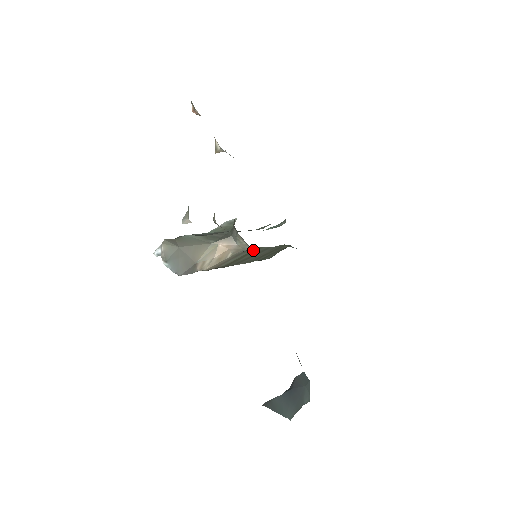
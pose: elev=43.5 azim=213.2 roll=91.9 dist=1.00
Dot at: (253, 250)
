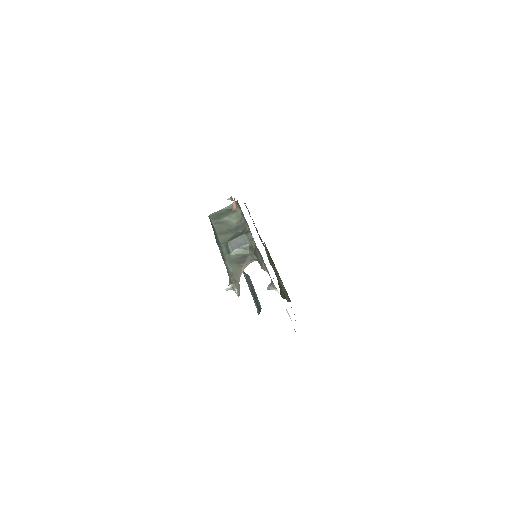
Dot at: occluded
